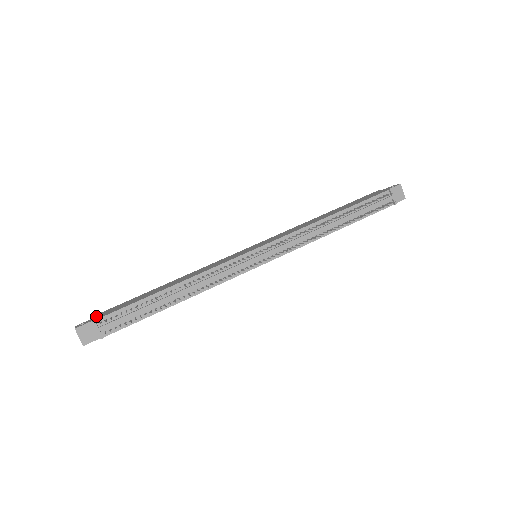
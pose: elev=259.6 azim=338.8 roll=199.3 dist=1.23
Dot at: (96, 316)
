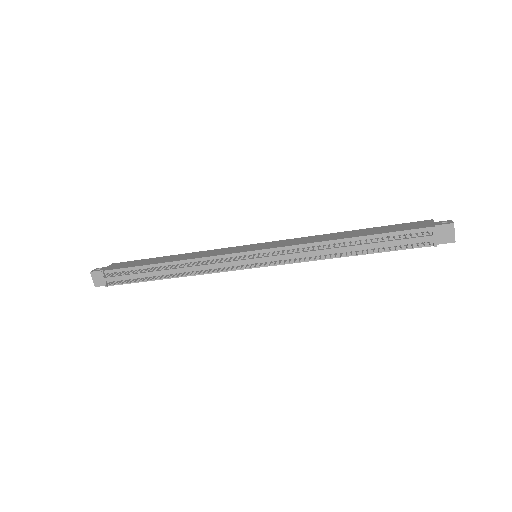
Dot at: (112, 265)
